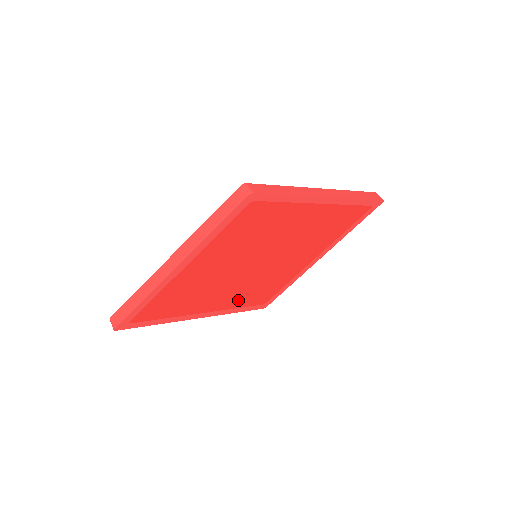
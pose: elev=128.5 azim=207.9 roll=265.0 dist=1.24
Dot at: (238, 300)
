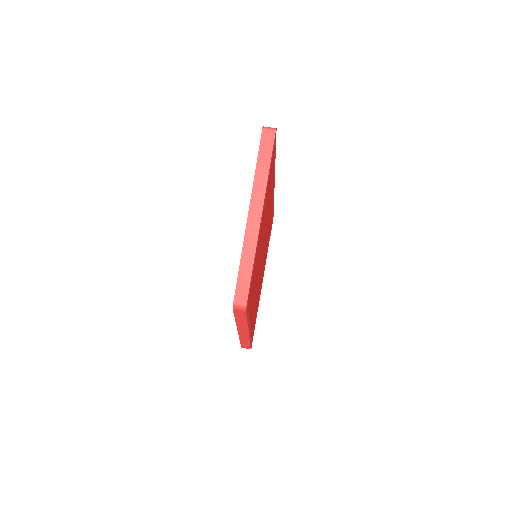
Dot at: occluded
